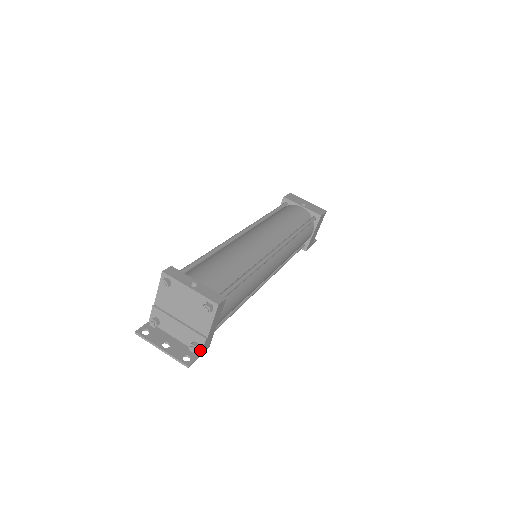
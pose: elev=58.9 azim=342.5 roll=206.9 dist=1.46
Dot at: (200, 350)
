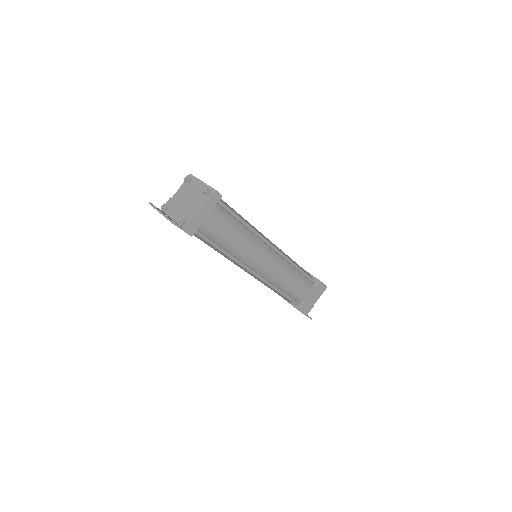
Dot at: (185, 226)
